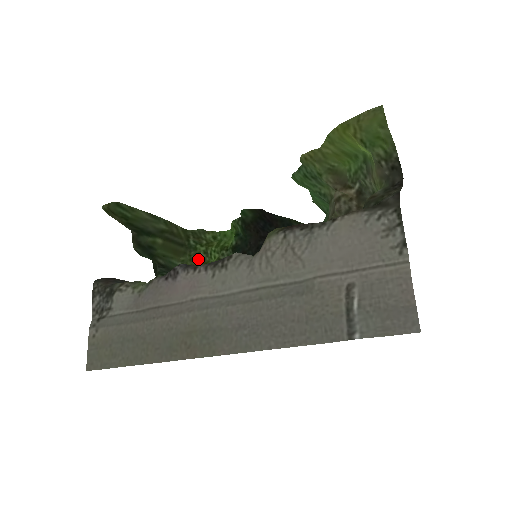
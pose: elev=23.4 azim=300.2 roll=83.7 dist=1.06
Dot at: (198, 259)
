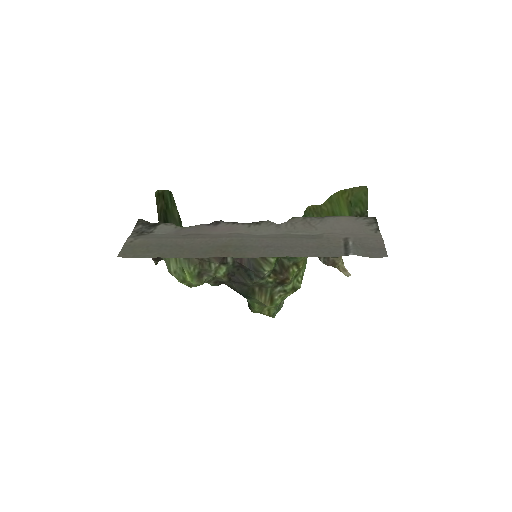
Dot at: occluded
